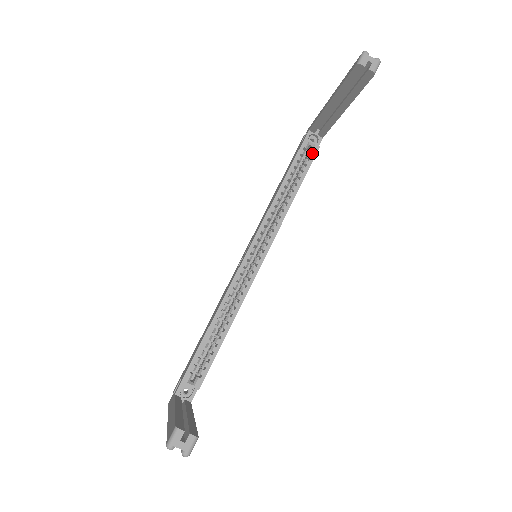
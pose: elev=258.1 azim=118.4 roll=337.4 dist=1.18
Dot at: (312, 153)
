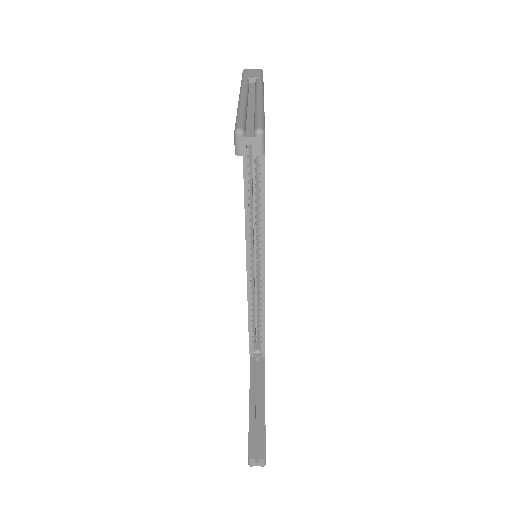
Dot at: occluded
